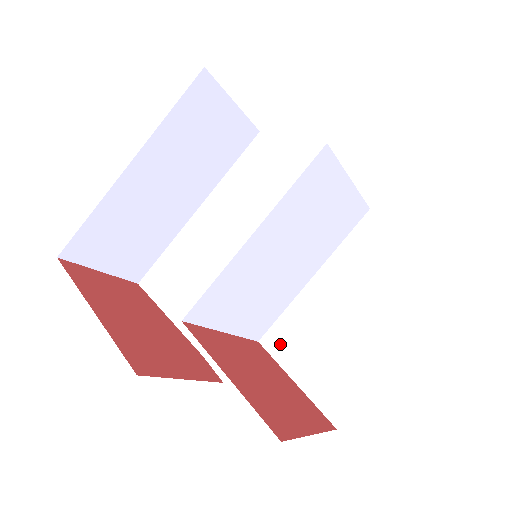
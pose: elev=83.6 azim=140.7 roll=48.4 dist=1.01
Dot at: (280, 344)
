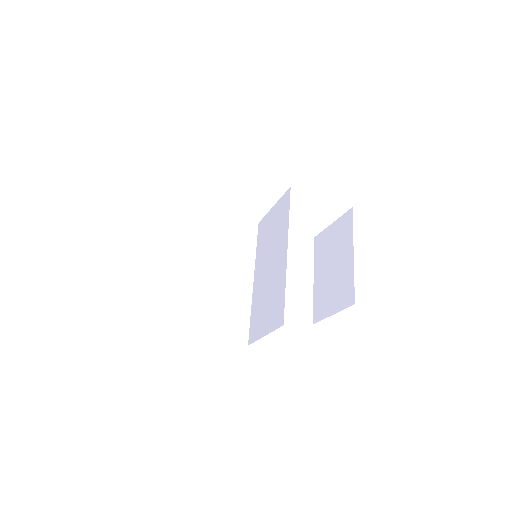
Dot at: occluded
